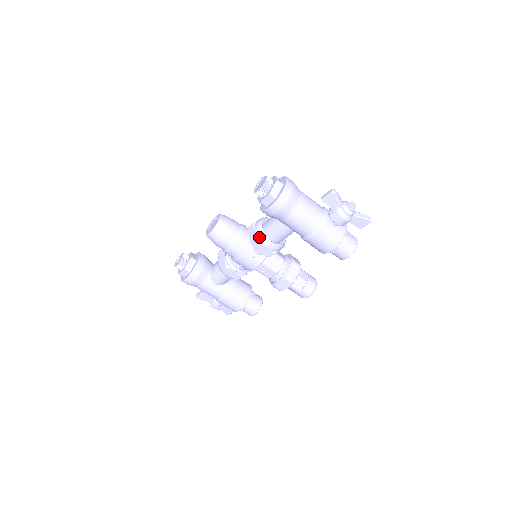
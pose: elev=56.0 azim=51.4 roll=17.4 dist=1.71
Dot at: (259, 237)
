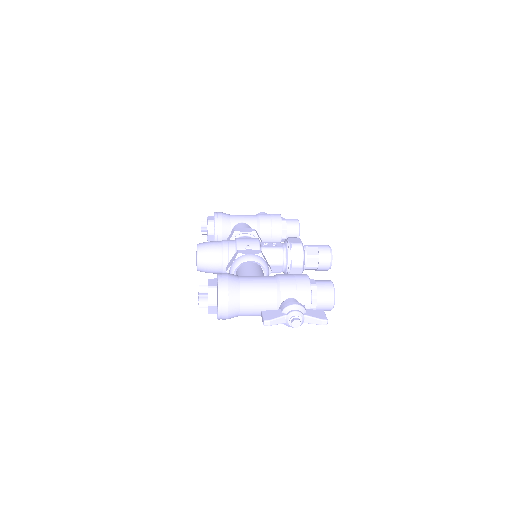
Dot at: occluded
